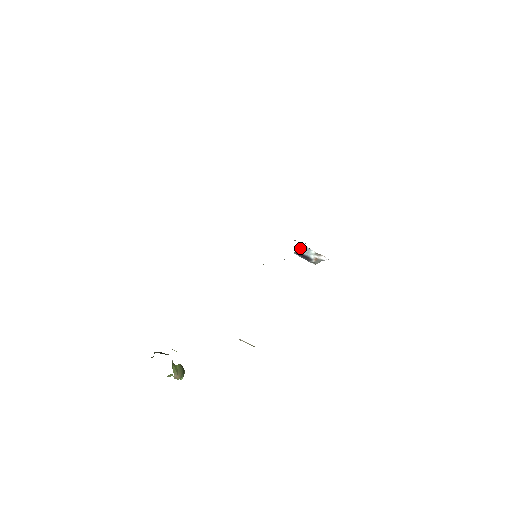
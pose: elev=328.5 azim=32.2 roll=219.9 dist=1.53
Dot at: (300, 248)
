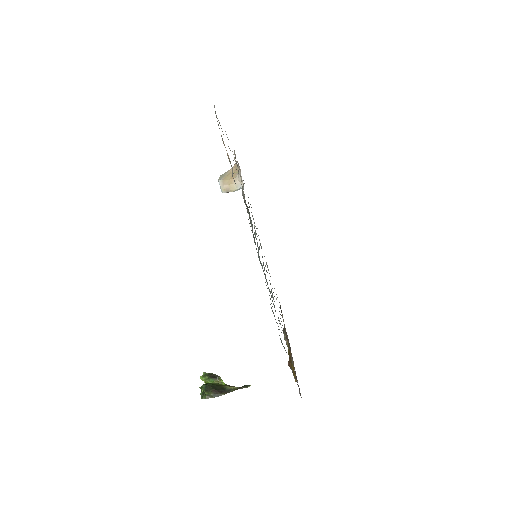
Dot at: (234, 189)
